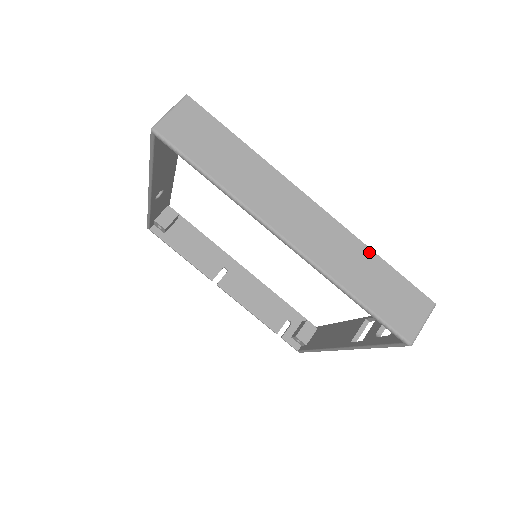
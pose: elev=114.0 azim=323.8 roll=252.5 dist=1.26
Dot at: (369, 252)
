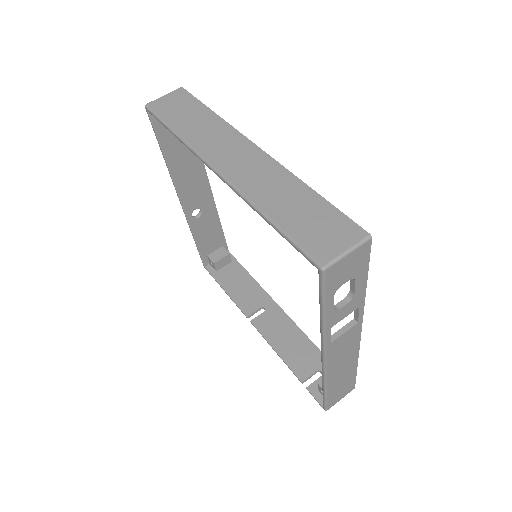
Dot at: (301, 184)
